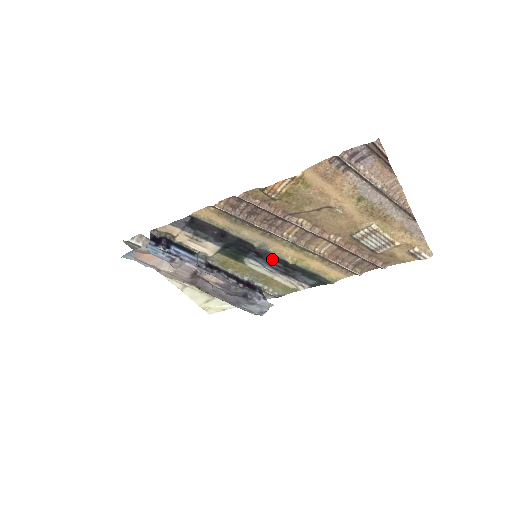
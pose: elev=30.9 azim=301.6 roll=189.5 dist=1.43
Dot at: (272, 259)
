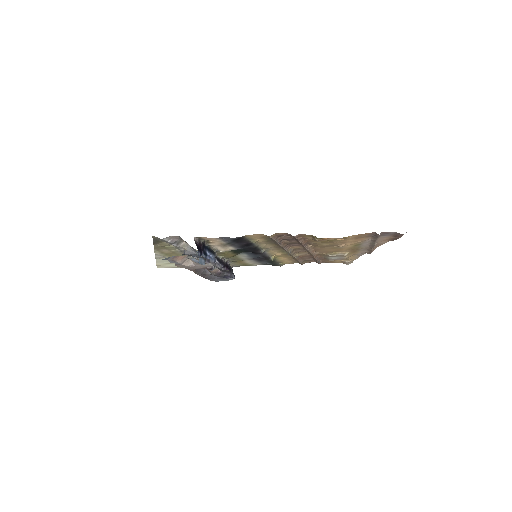
Dot at: (261, 255)
